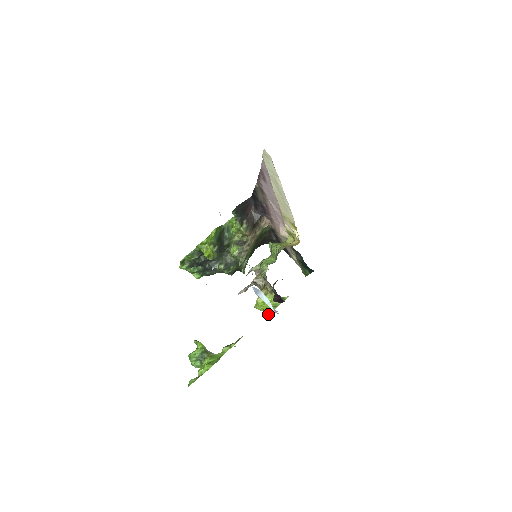
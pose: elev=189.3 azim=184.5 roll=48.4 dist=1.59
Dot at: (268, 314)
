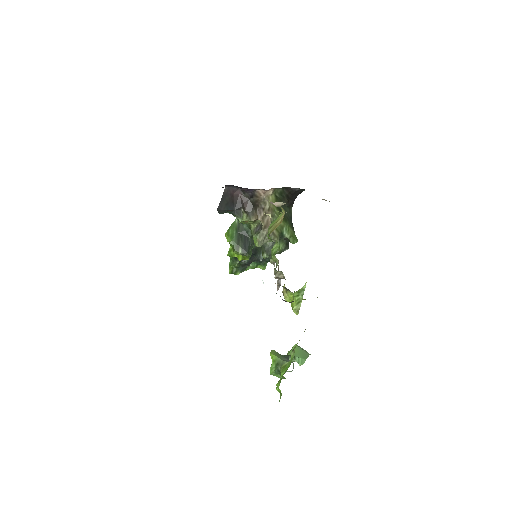
Dot at: (297, 313)
